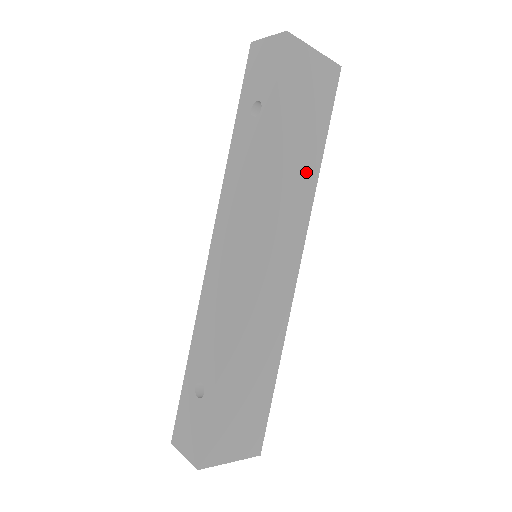
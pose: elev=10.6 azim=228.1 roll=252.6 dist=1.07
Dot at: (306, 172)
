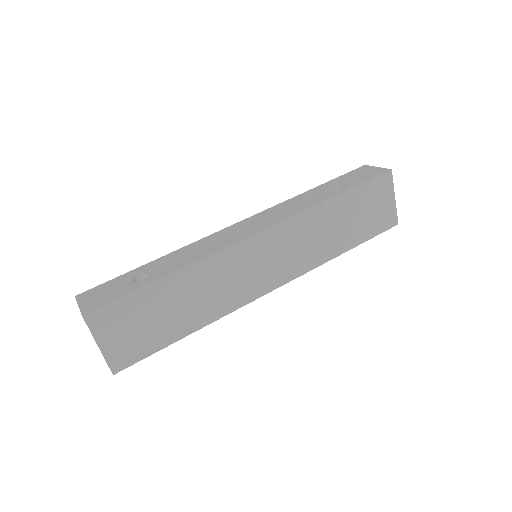
Dot at: (331, 246)
